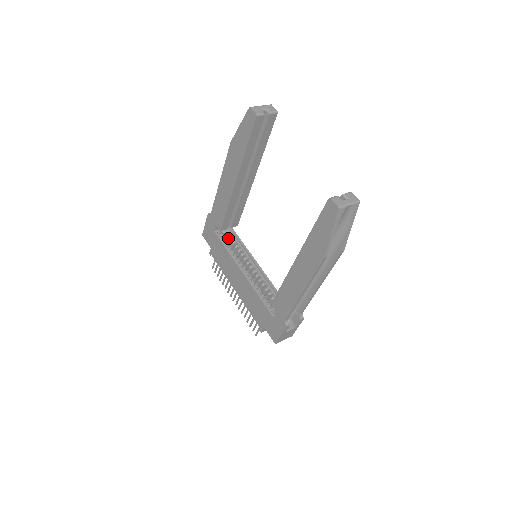
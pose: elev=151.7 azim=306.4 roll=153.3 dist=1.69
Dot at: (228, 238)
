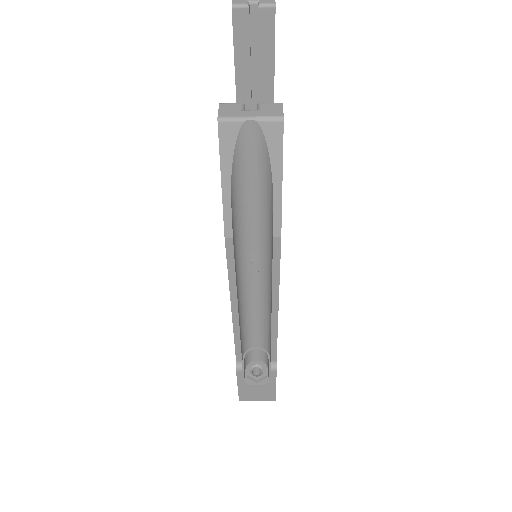
Dot at: occluded
